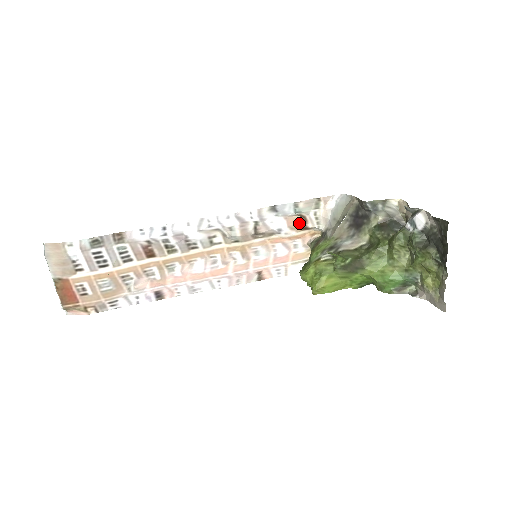
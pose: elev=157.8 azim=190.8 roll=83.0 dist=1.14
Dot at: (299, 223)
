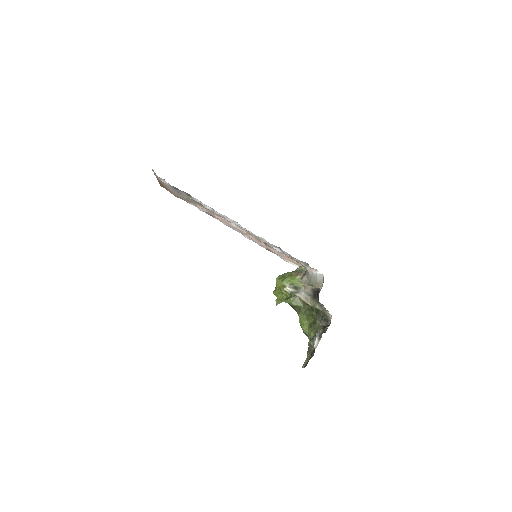
Dot at: occluded
